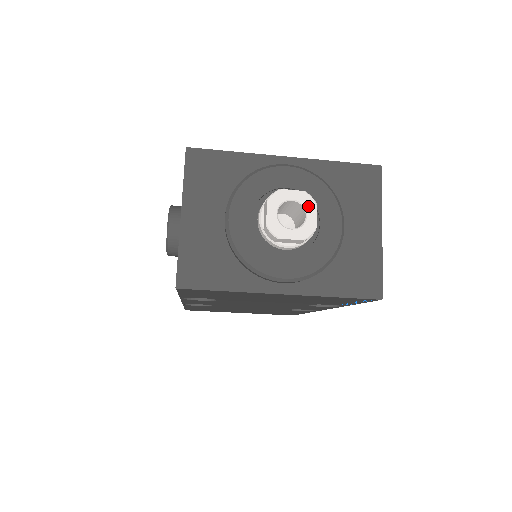
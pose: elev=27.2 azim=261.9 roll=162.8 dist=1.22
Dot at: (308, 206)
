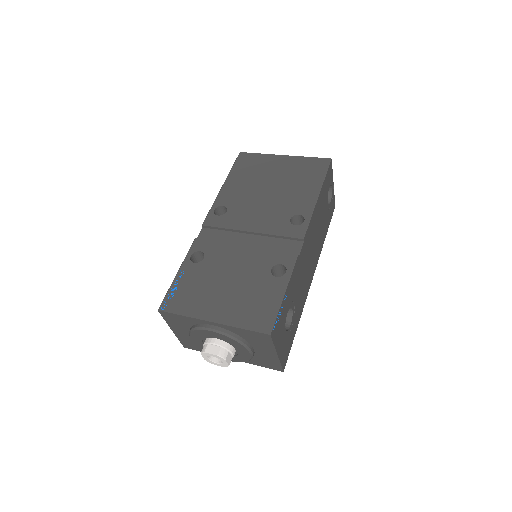
Dot at: (221, 360)
